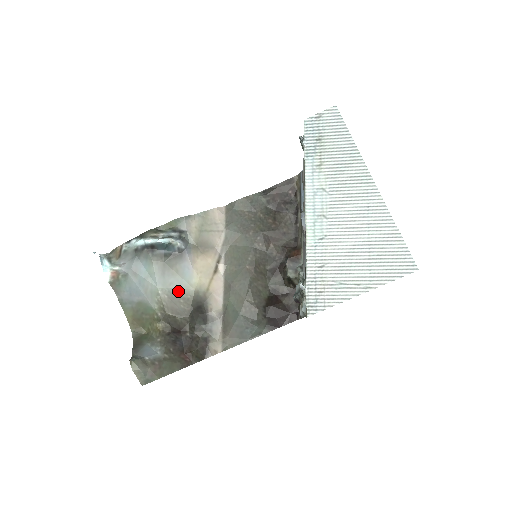
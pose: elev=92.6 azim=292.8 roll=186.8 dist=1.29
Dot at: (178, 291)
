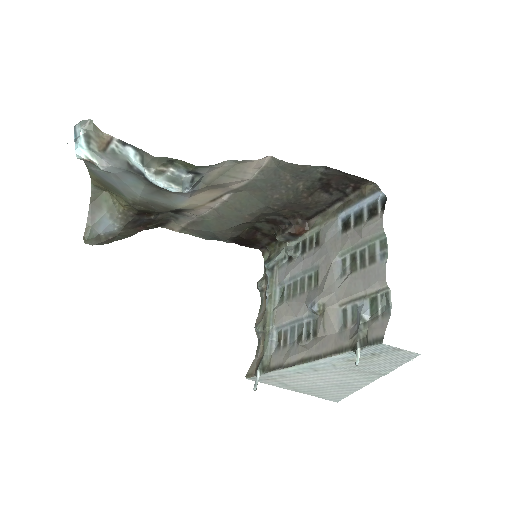
Dot at: (161, 203)
